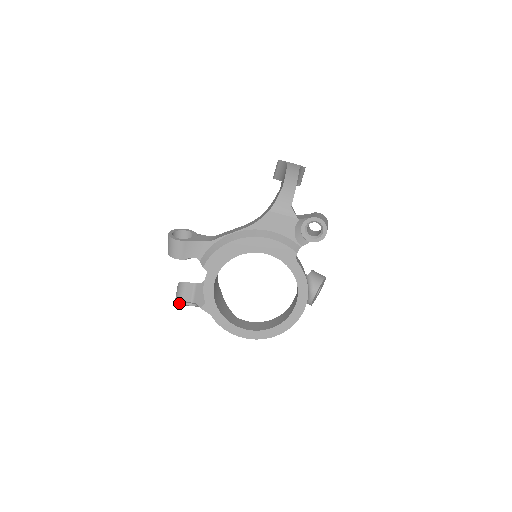
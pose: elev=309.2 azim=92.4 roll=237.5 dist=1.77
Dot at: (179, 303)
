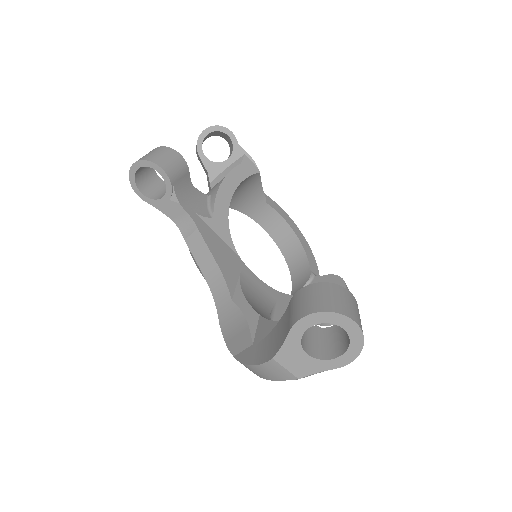
Dot at: (210, 136)
